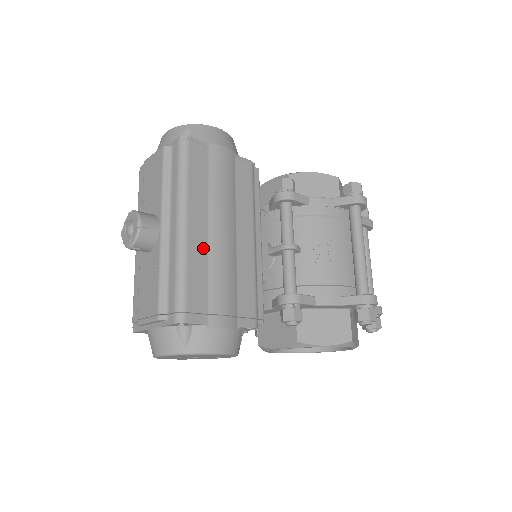
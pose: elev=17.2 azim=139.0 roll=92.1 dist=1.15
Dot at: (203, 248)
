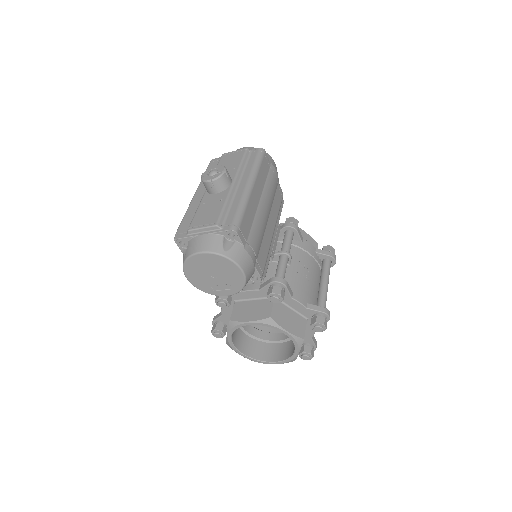
Dot at: (255, 207)
